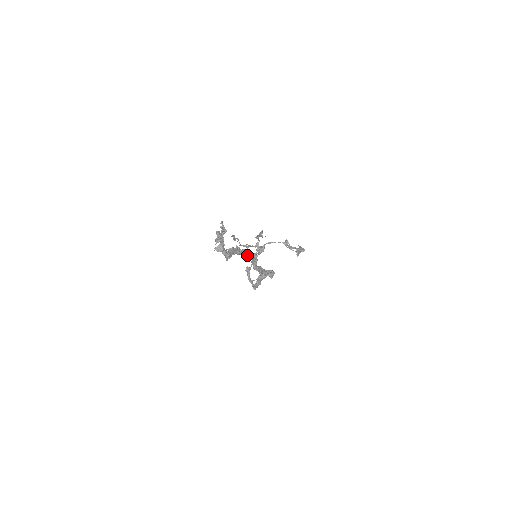
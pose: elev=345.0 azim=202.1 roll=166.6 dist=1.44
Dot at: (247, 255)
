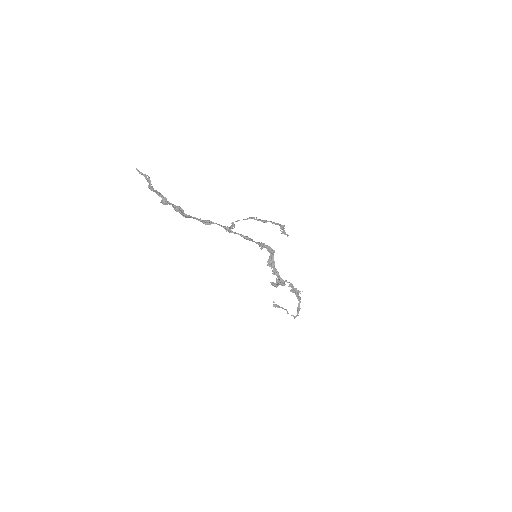
Dot at: (213, 223)
